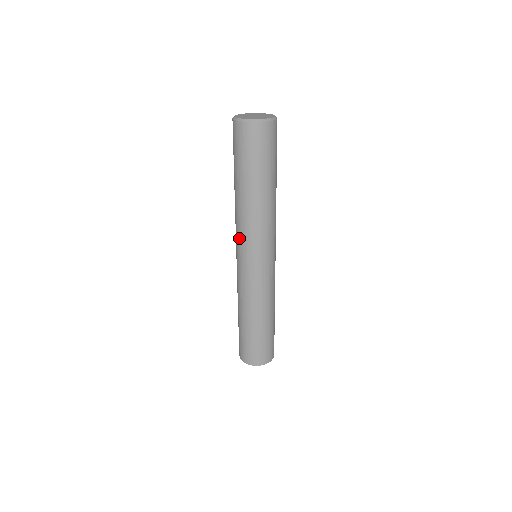
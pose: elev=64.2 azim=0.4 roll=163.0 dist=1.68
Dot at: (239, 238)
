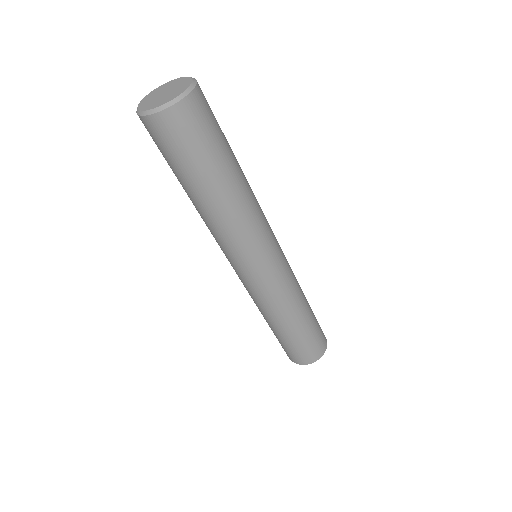
Dot at: occluded
